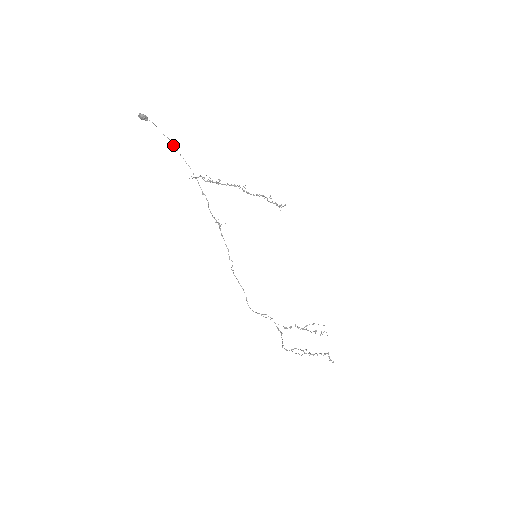
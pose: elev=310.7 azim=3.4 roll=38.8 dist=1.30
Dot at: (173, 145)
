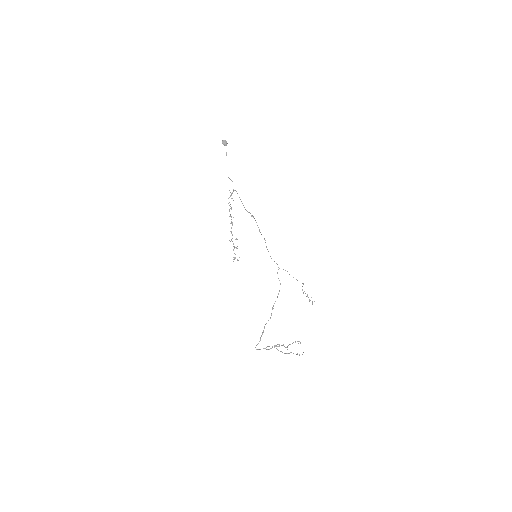
Dot at: occluded
